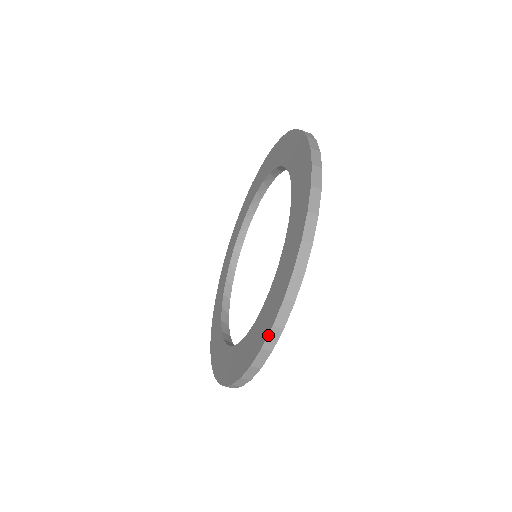
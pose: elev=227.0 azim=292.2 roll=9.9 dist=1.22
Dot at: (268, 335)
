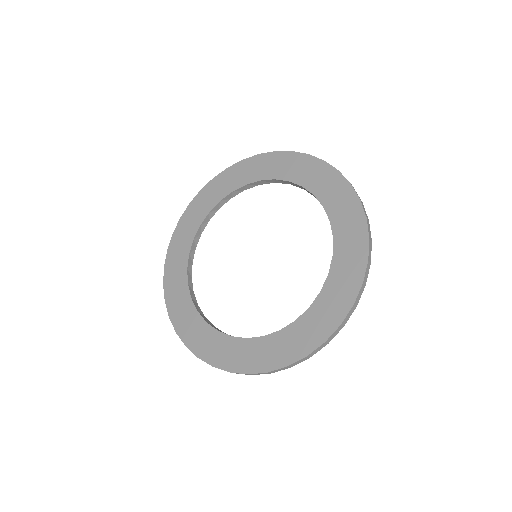
Dot at: (334, 332)
